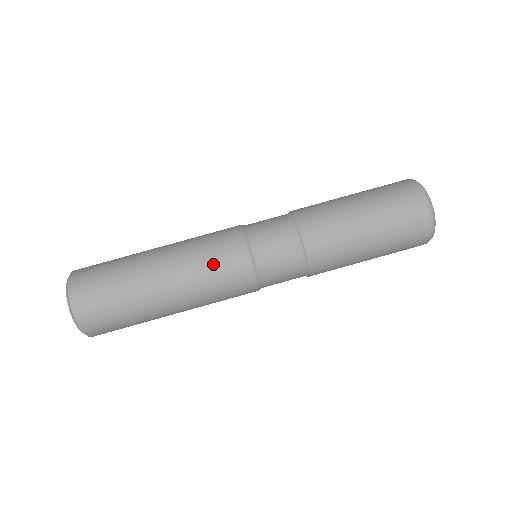
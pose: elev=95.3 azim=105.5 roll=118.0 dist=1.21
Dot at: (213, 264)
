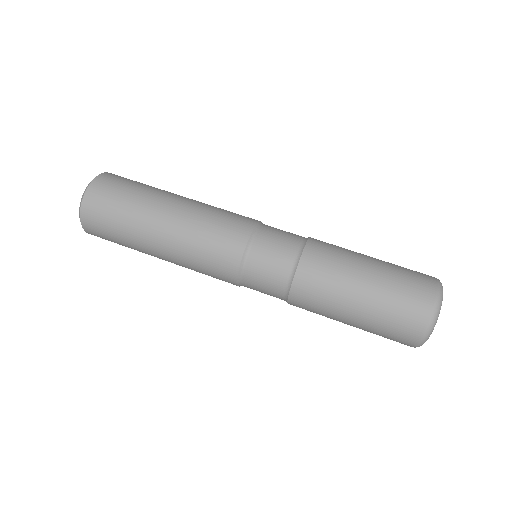
Dot at: (208, 243)
